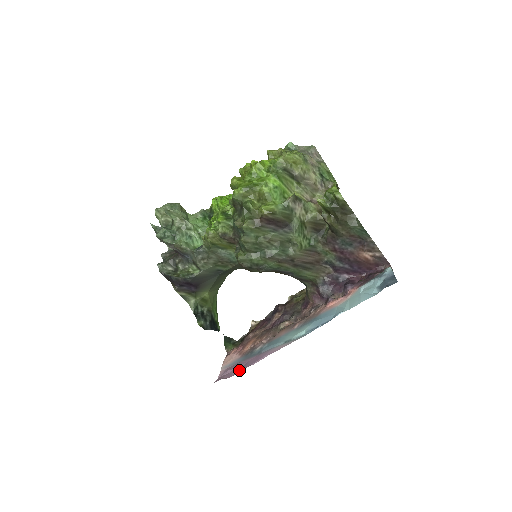
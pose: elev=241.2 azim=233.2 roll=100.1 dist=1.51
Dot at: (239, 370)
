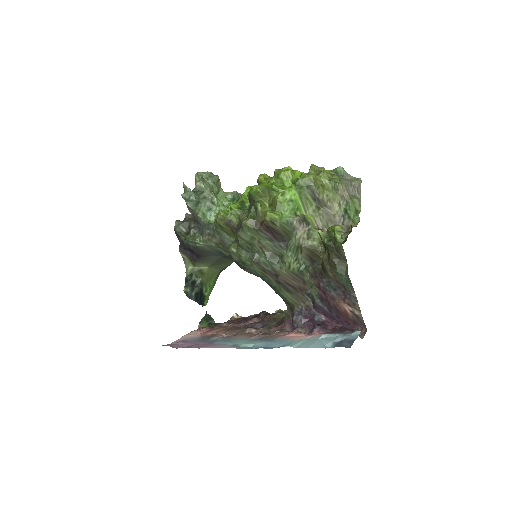
Dot at: (186, 346)
